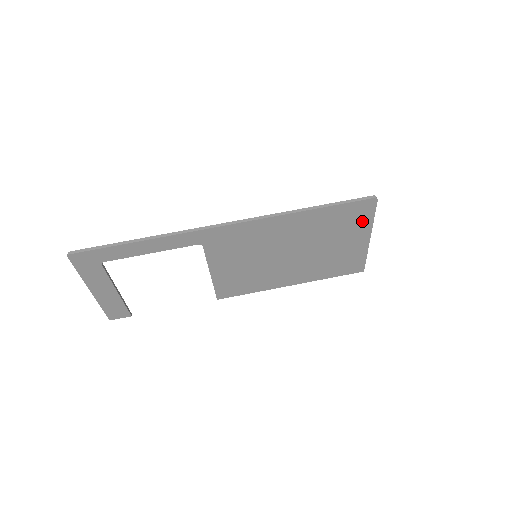
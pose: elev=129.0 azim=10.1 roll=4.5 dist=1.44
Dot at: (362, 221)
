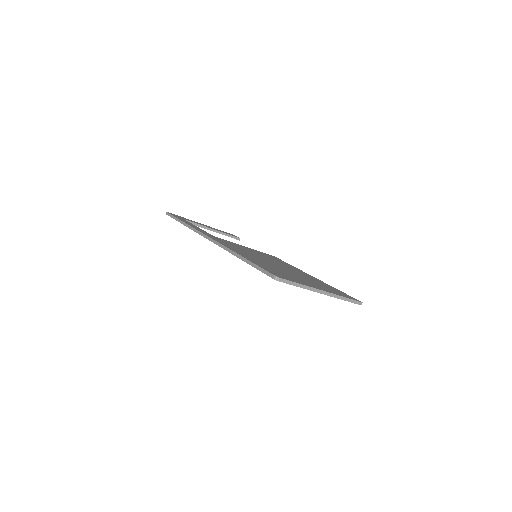
Dot at: occluded
